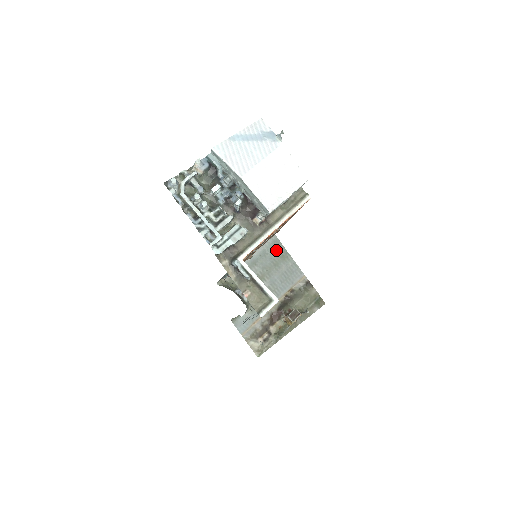
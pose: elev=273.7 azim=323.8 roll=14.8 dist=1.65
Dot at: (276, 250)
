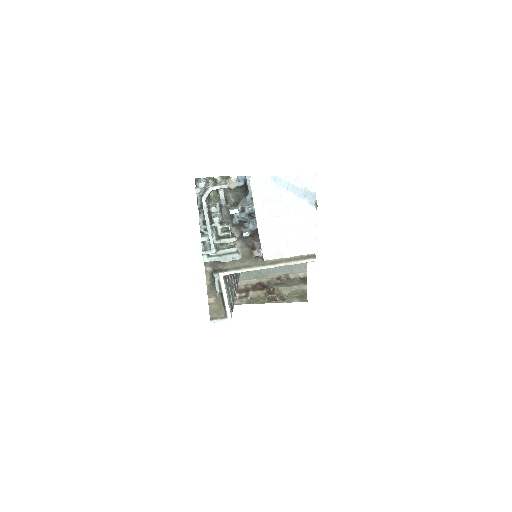
Dot at: occluded
